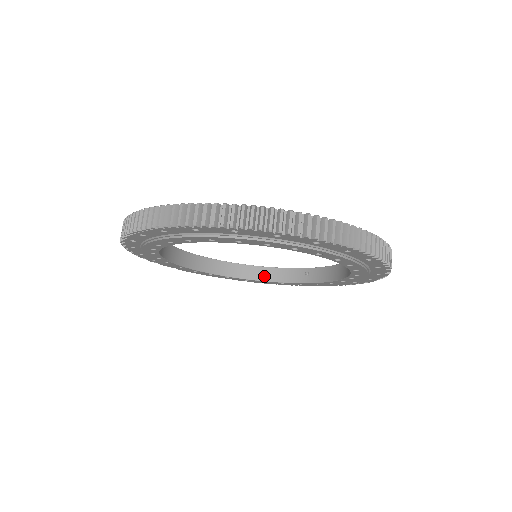
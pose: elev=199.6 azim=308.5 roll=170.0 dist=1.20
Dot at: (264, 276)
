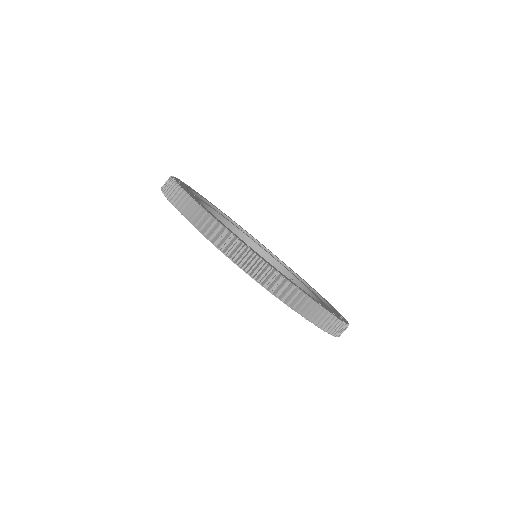
Dot at: occluded
